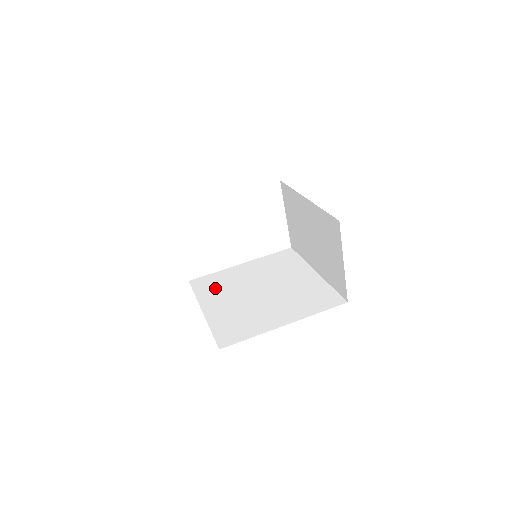
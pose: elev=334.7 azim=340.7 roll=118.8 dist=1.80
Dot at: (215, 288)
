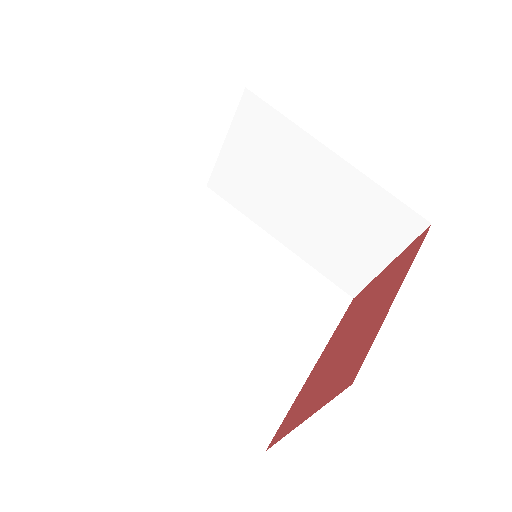
Dot at: (146, 303)
